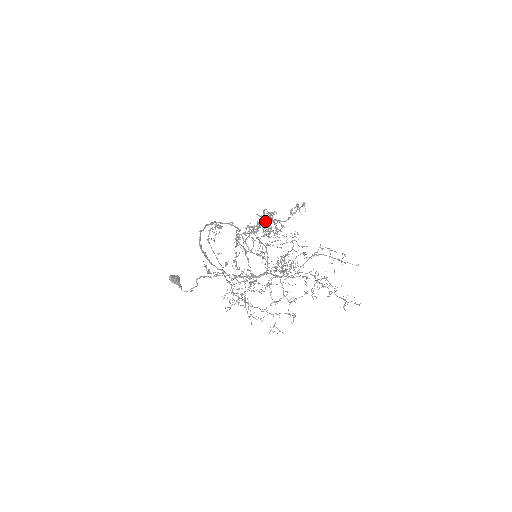
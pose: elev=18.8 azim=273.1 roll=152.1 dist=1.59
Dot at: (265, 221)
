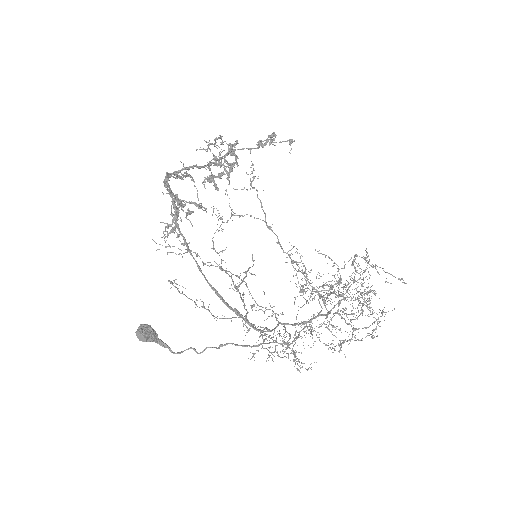
Dot at: (209, 149)
